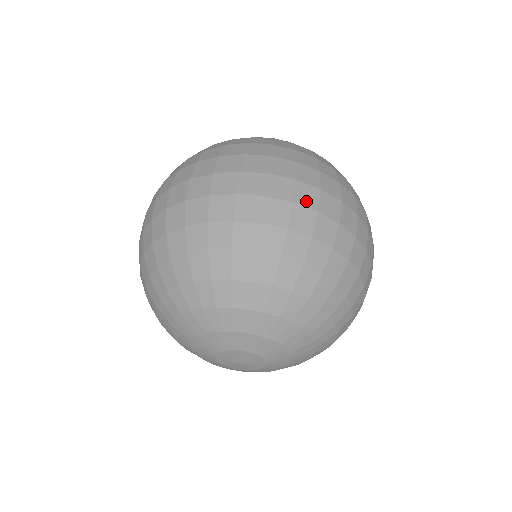
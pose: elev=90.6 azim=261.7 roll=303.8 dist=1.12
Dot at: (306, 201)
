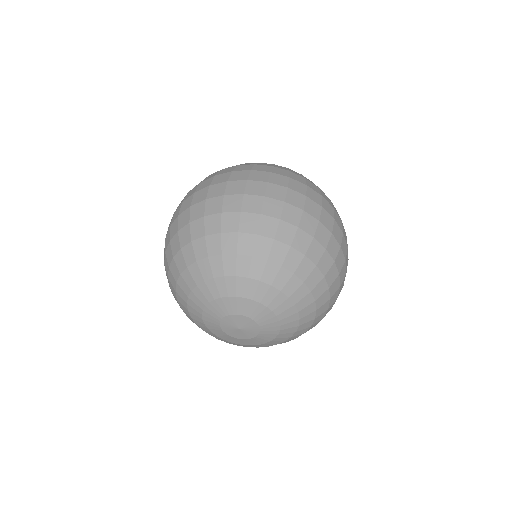
Dot at: (295, 202)
